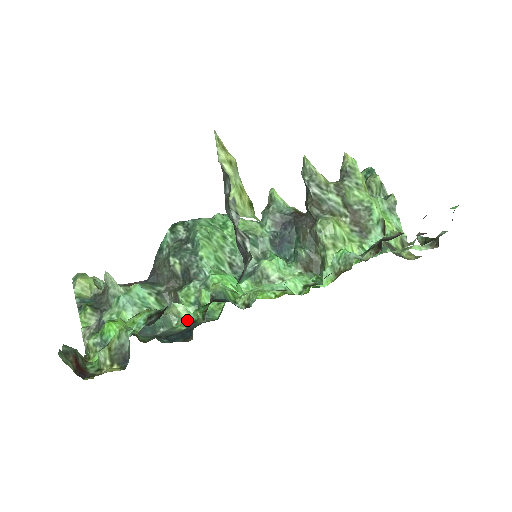
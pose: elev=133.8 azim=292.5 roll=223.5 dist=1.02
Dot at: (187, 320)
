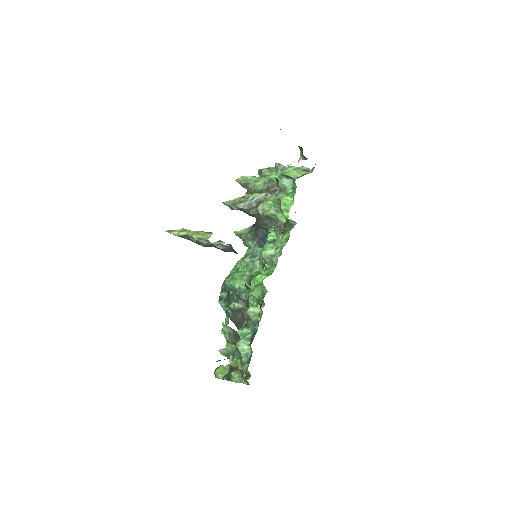
Dot at: (260, 310)
